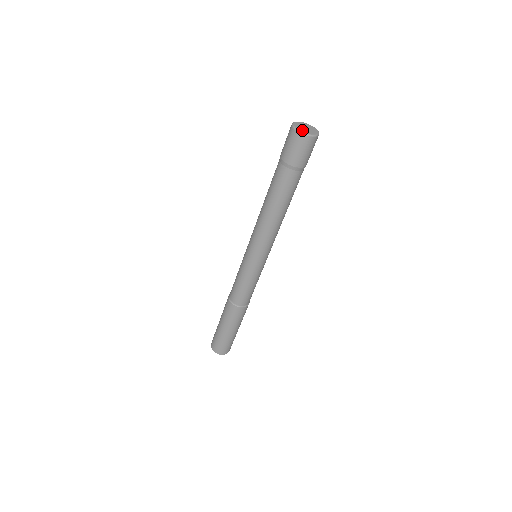
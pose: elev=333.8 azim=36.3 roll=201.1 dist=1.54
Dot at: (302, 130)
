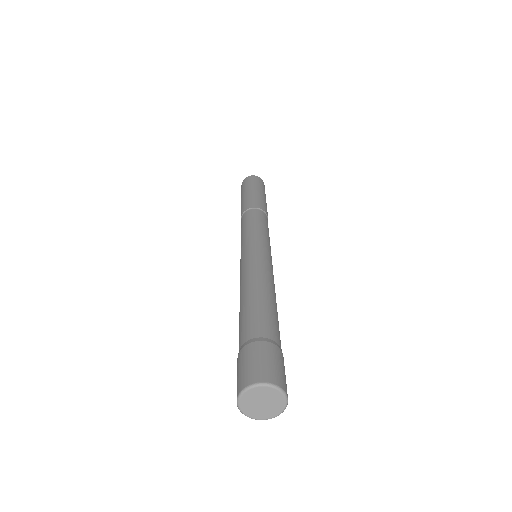
Dot at: (245, 406)
